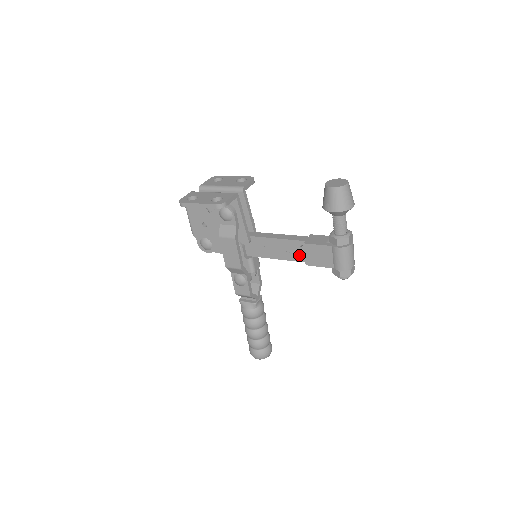
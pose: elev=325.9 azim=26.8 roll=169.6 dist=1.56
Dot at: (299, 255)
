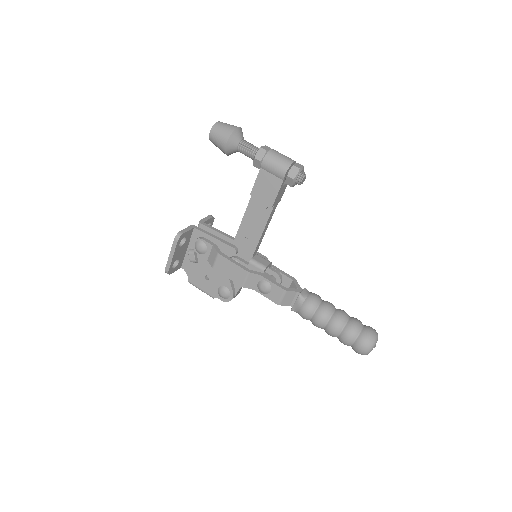
Dot at: (264, 209)
